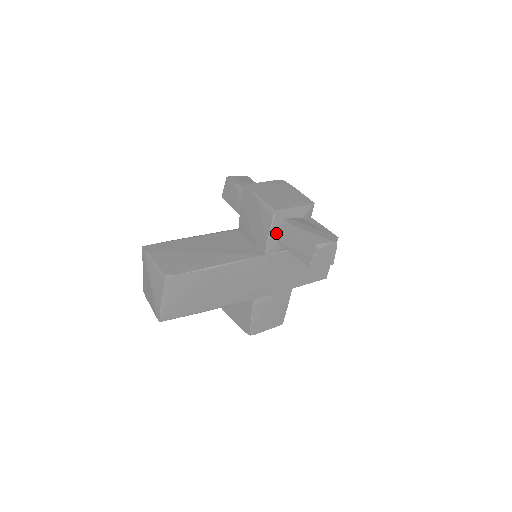
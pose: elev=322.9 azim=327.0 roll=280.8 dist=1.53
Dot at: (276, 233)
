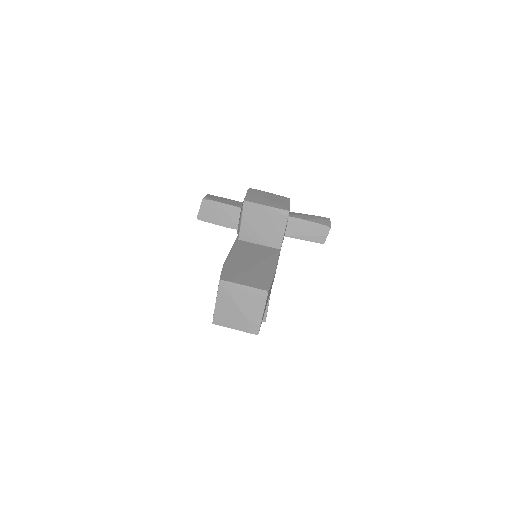
Dot at: (286, 229)
